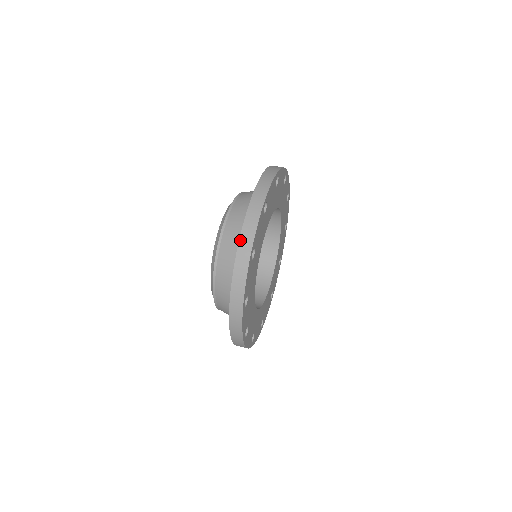
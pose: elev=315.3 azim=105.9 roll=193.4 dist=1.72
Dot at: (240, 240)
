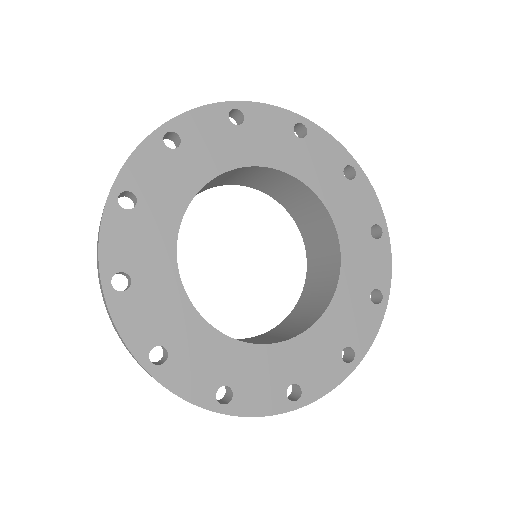
Dot at: occluded
